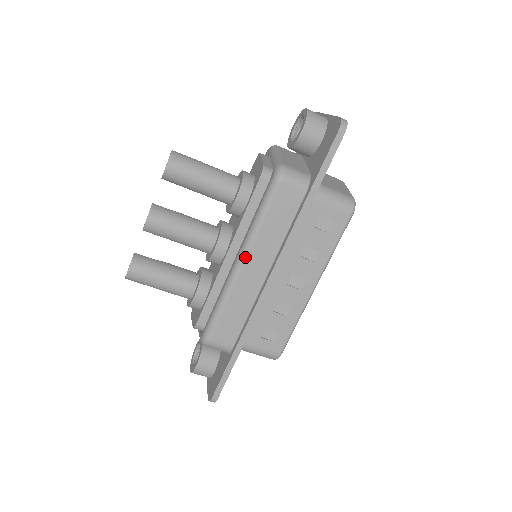
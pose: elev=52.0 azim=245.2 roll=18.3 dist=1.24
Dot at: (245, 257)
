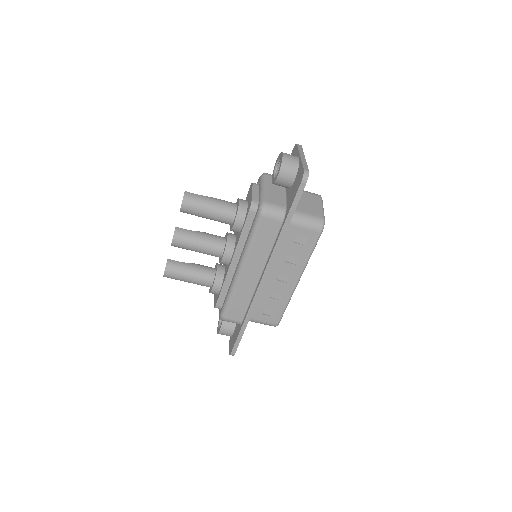
Dot at: (243, 266)
